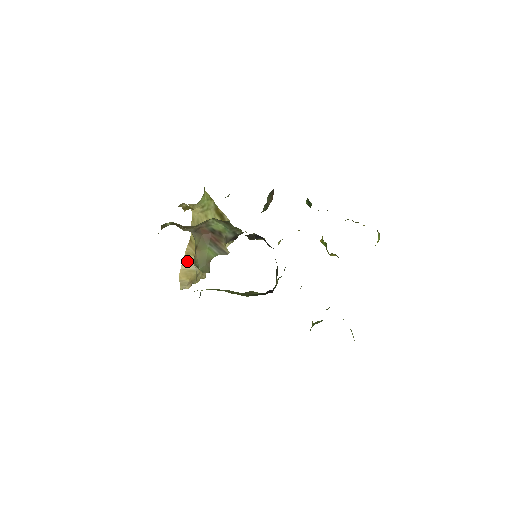
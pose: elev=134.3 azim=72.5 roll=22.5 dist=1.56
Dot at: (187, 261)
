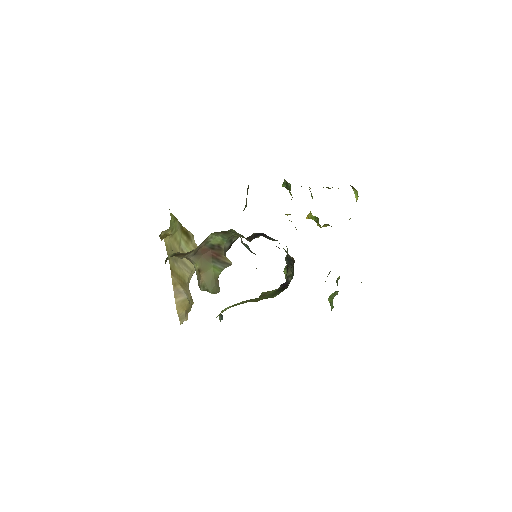
Dot at: (177, 292)
